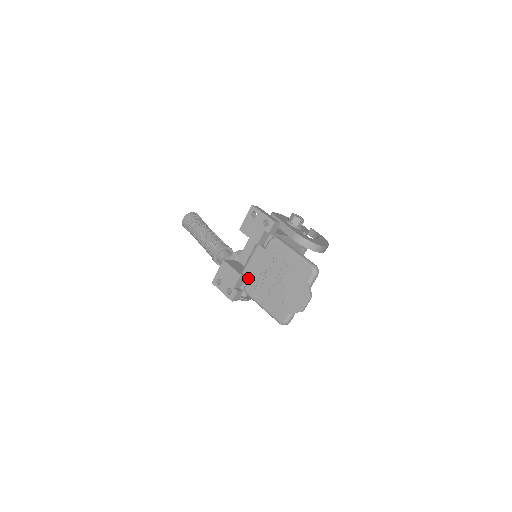
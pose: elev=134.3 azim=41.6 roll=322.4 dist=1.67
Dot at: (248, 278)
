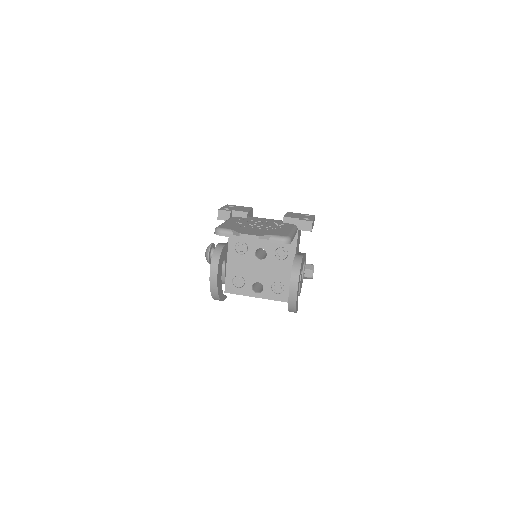
Dot at: (246, 218)
